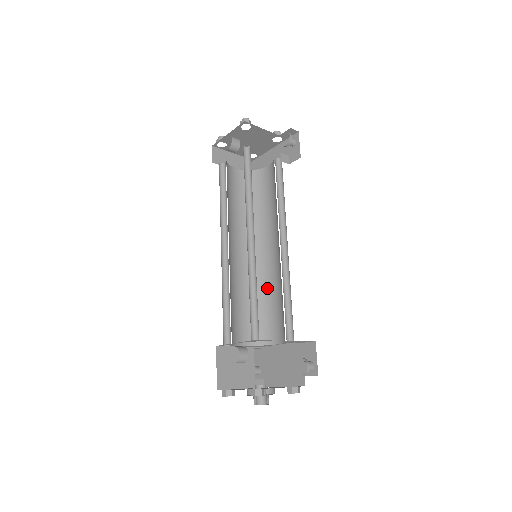
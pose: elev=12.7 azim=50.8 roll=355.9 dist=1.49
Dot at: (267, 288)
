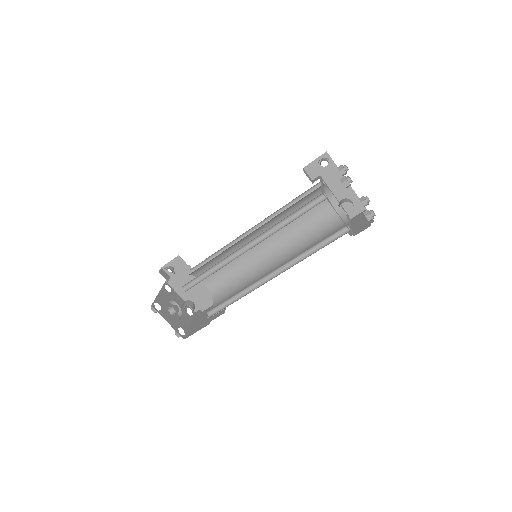
Dot at: occluded
